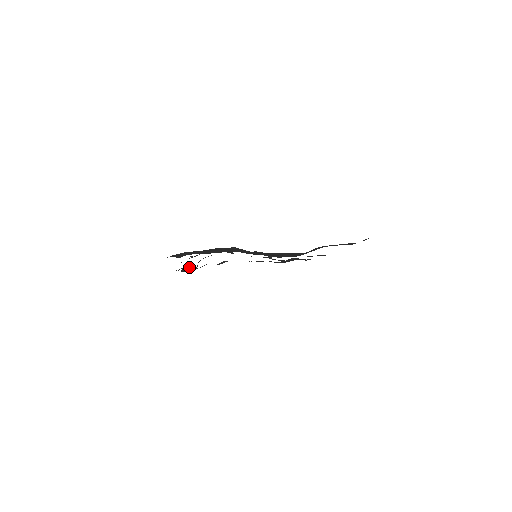
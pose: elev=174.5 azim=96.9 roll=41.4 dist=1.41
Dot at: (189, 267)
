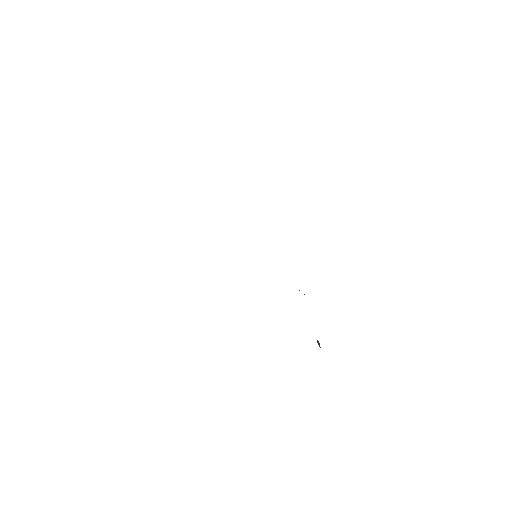
Dot at: occluded
